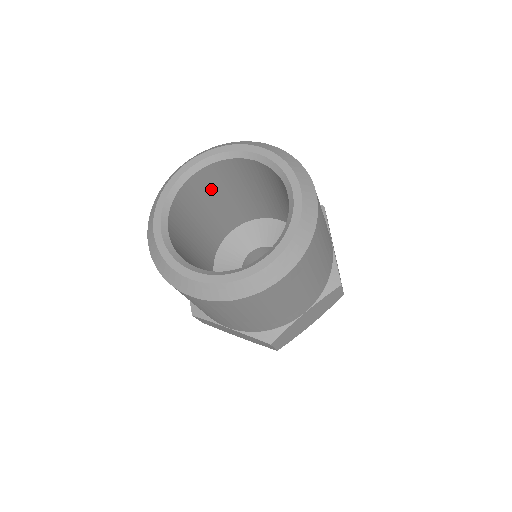
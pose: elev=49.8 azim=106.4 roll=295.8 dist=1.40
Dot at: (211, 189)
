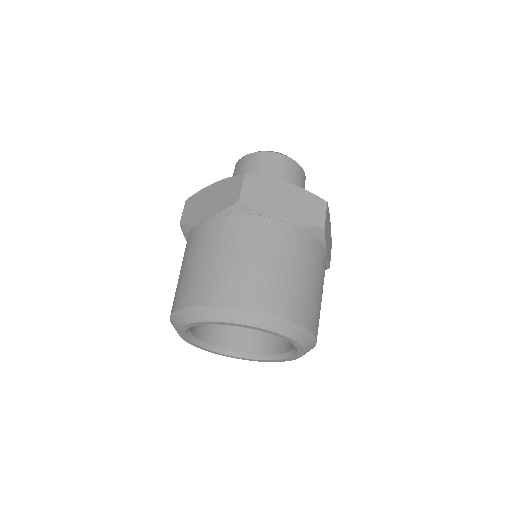
Dot at: occluded
